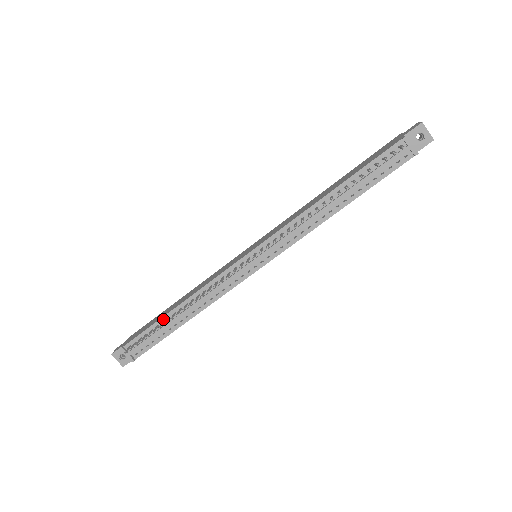
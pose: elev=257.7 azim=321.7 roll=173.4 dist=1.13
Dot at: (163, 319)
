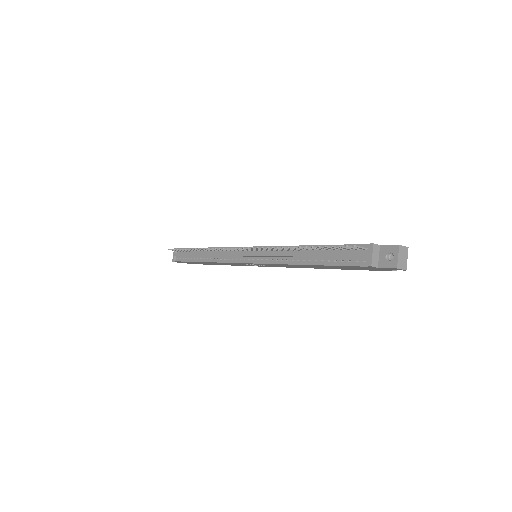
Dot at: occluded
